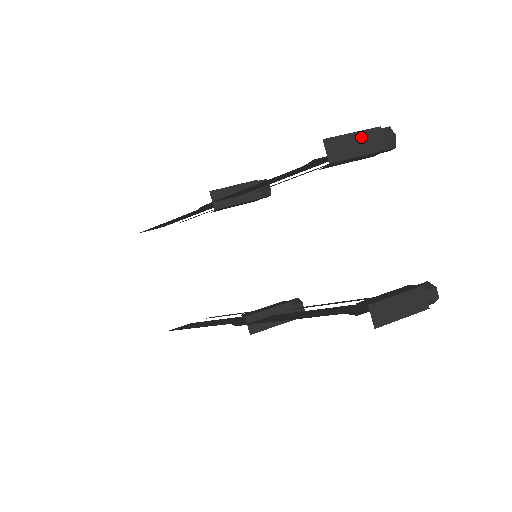
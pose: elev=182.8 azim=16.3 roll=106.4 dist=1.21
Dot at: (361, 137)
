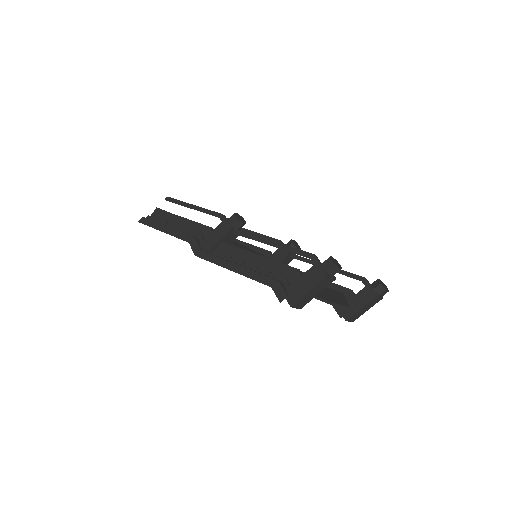
Dot at: (316, 288)
